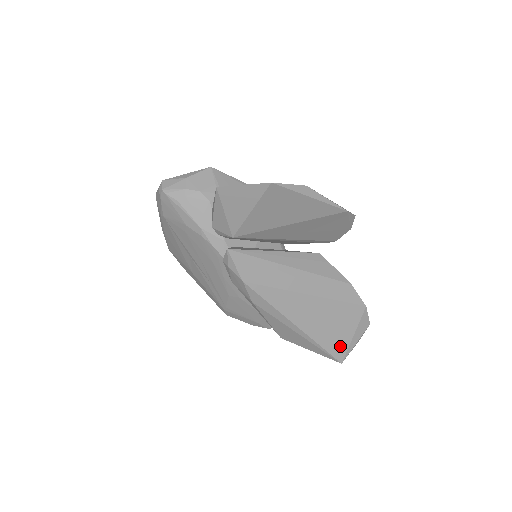
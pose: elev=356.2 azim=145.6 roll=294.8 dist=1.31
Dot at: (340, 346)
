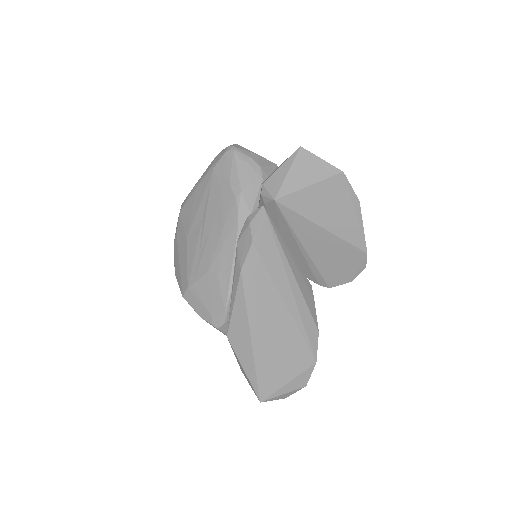
Dot at: (272, 382)
